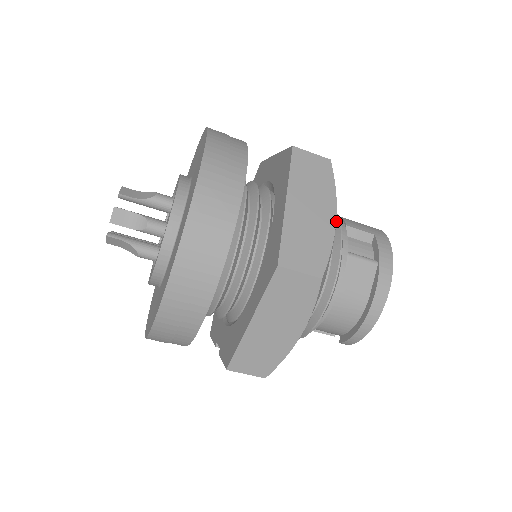
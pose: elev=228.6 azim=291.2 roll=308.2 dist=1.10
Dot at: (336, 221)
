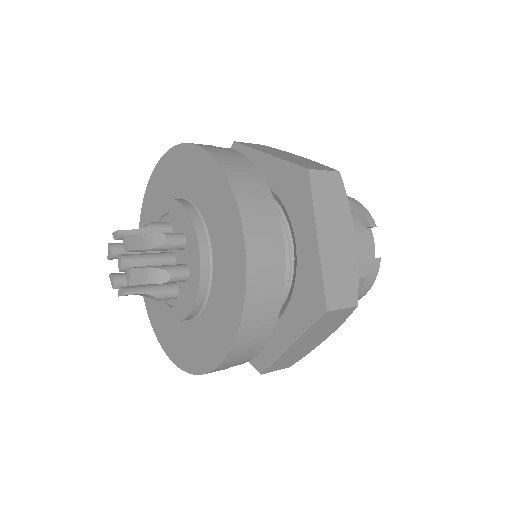
Dot at: occluded
